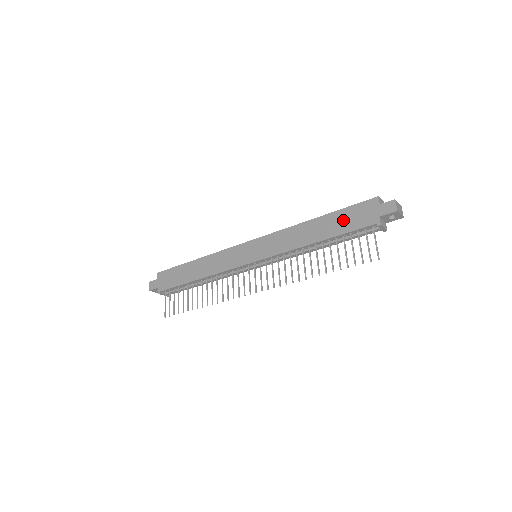
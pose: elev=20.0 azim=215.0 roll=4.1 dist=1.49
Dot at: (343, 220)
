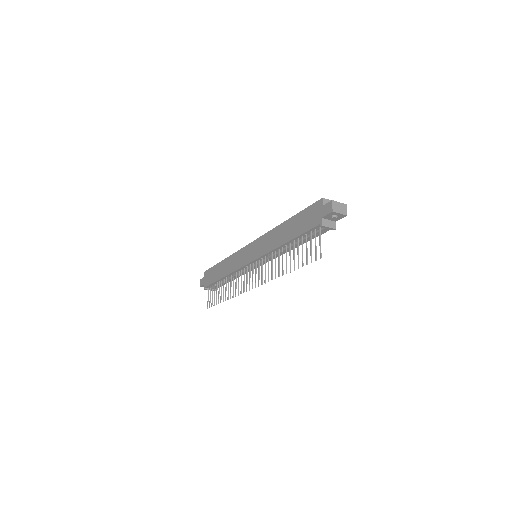
Dot at: (300, 222)
